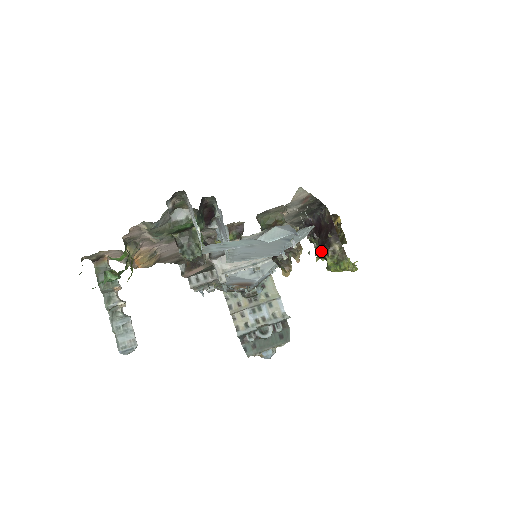
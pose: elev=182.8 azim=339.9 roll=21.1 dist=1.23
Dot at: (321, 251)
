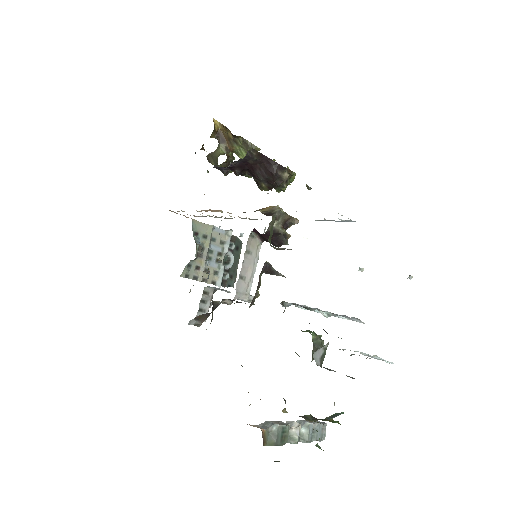
Dot at: (270, 186)
